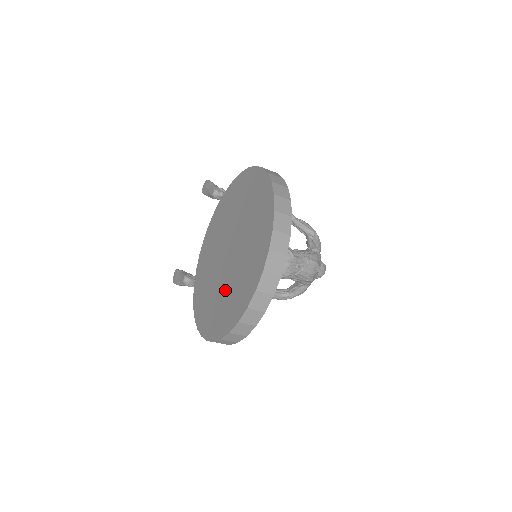
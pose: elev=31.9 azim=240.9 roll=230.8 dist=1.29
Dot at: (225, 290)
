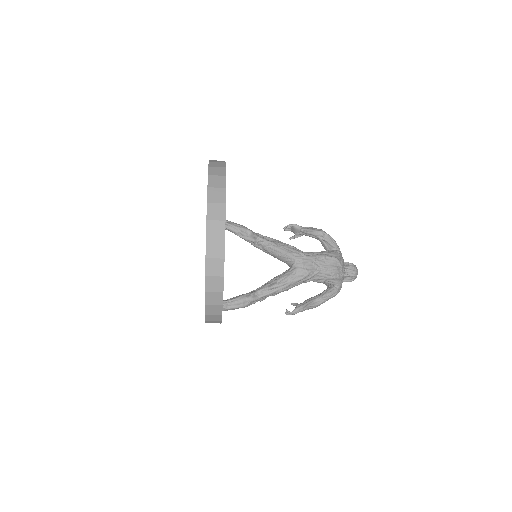
Dot at: occluded
